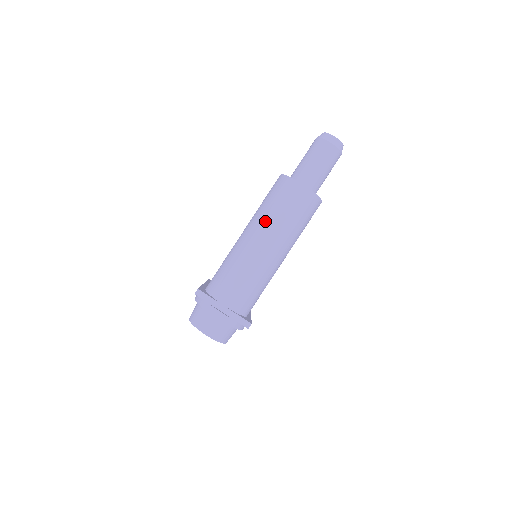
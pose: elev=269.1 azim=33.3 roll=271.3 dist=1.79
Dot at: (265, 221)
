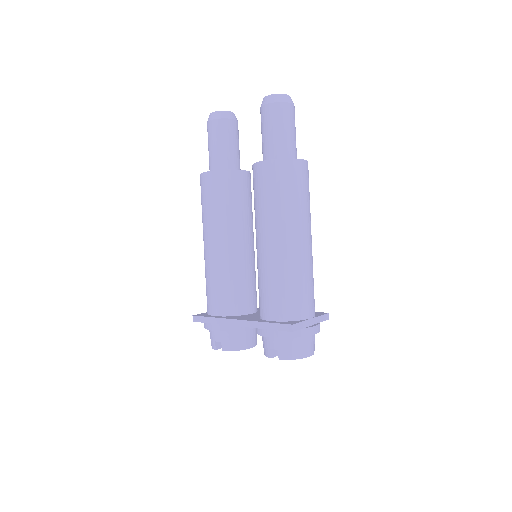
Dot at: (296, 216)
